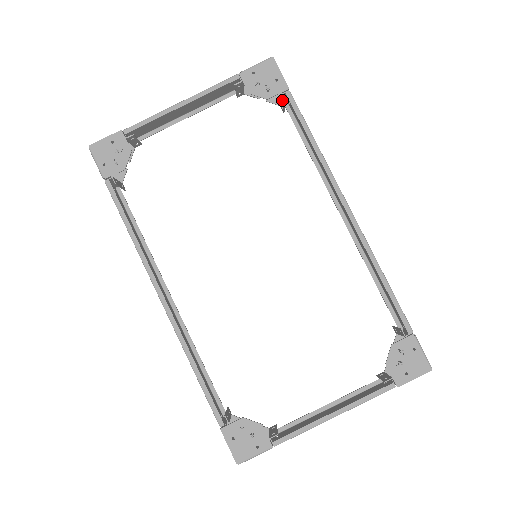
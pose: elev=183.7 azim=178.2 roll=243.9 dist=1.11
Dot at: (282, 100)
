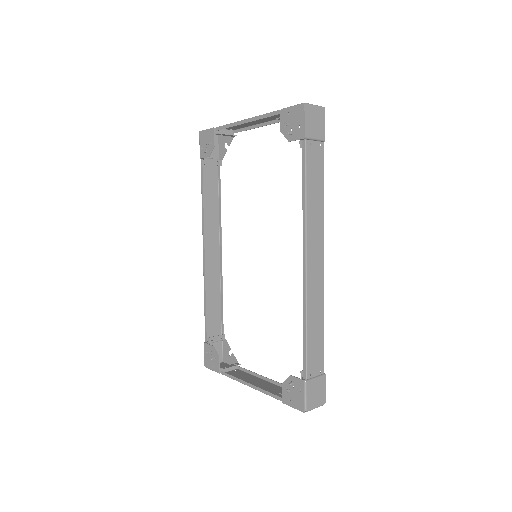
Dot at: occluded
